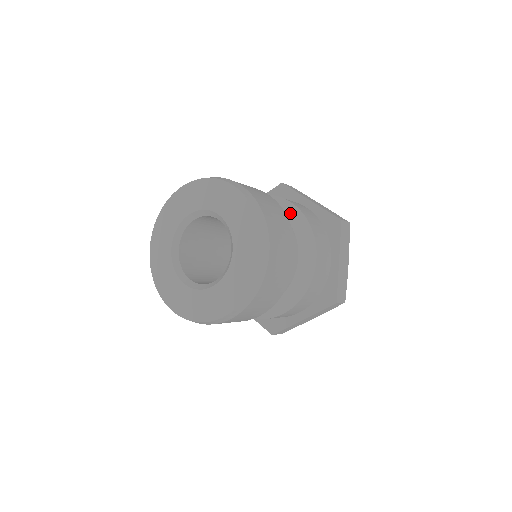
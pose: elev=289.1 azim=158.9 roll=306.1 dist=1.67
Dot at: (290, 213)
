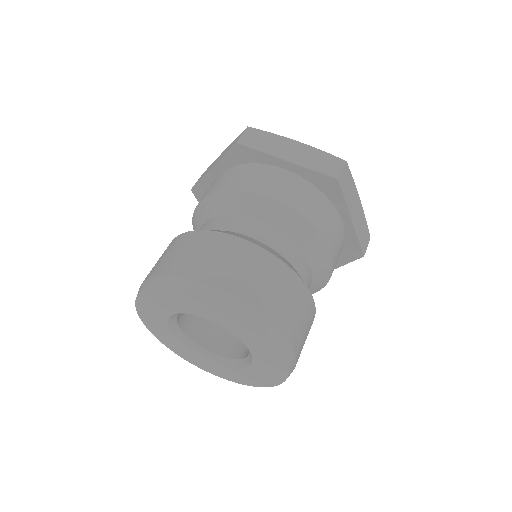
Dot at: (275, 217)
